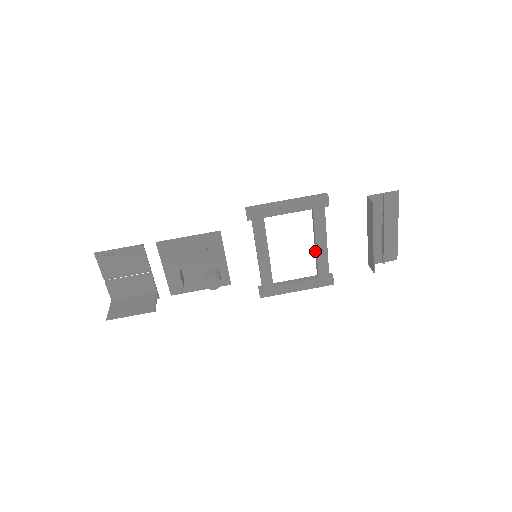
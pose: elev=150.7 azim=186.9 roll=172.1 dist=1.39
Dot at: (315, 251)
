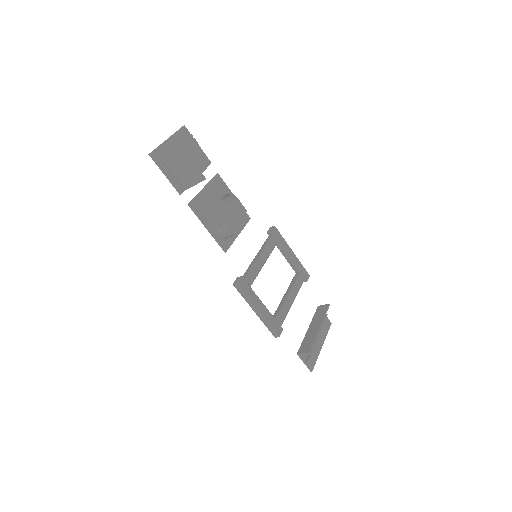
Dot at: (283, 300)
